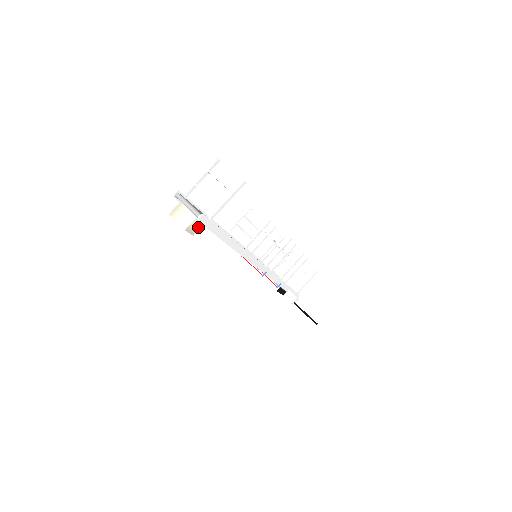
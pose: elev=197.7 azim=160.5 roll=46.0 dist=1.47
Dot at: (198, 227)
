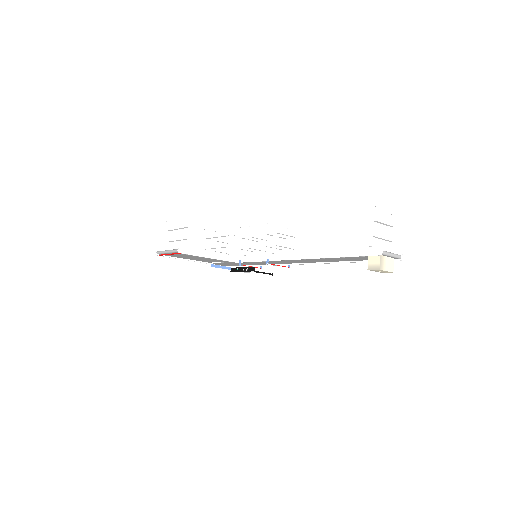
Dot at: occluded
